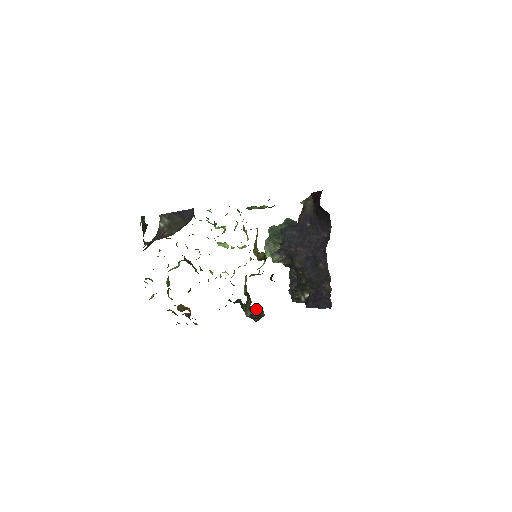
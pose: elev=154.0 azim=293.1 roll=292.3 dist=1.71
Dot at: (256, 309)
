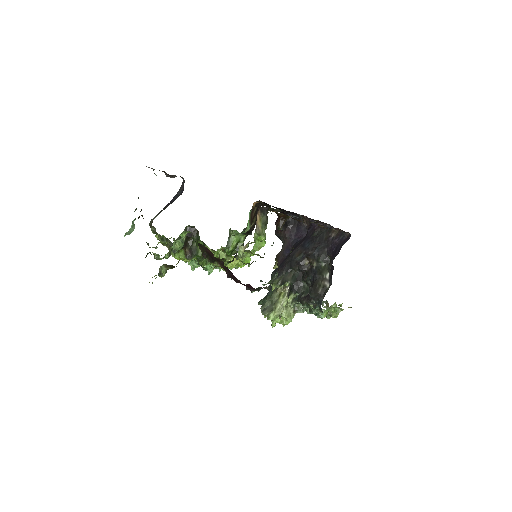
Dot at: occluded
